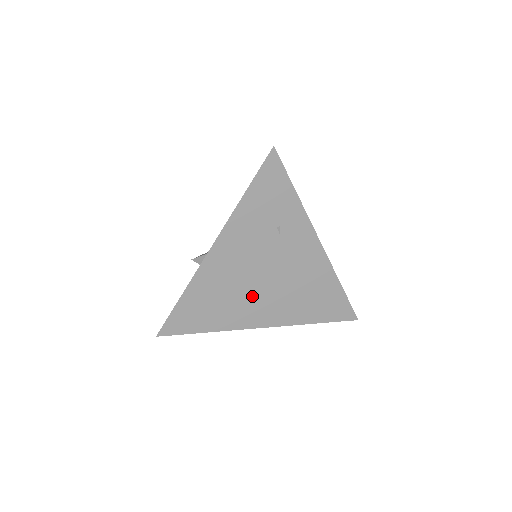
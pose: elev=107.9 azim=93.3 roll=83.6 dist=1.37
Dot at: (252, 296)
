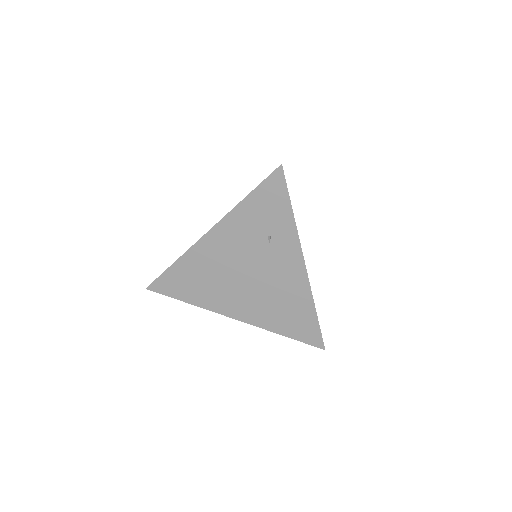
Dot at: (232, 288)
